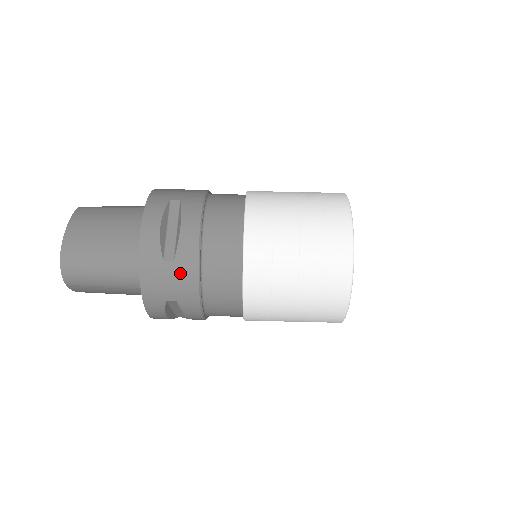
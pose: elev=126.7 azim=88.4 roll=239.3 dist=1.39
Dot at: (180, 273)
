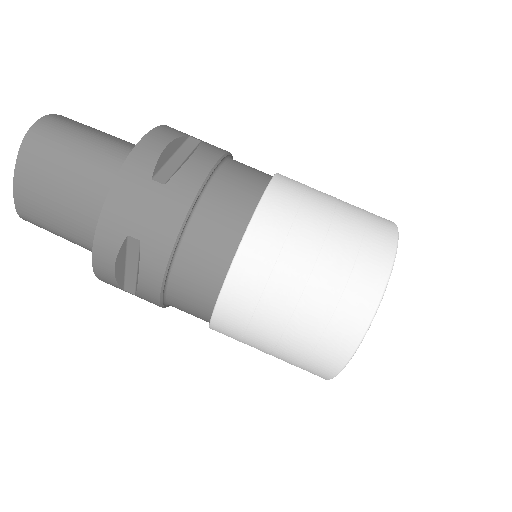
Dot at: occluded
